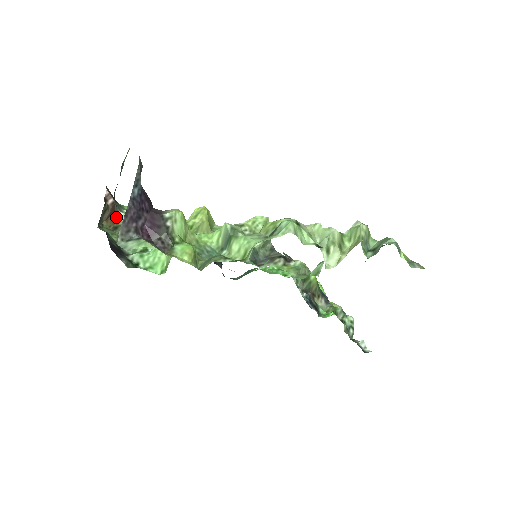
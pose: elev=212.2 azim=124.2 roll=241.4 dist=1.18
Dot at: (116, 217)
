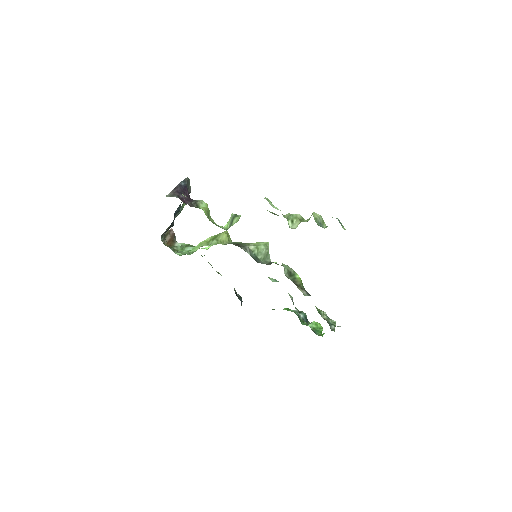
Dot at: (173, 243)
